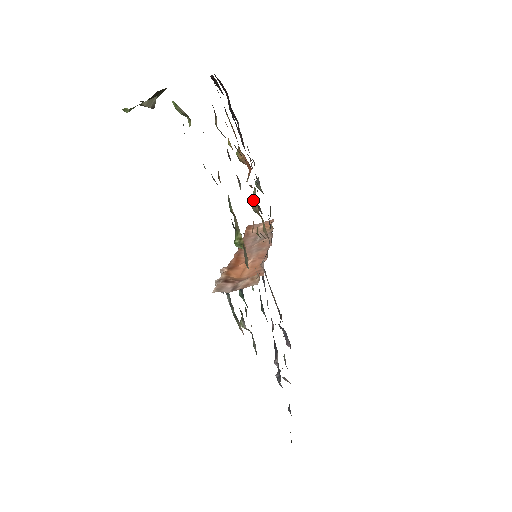
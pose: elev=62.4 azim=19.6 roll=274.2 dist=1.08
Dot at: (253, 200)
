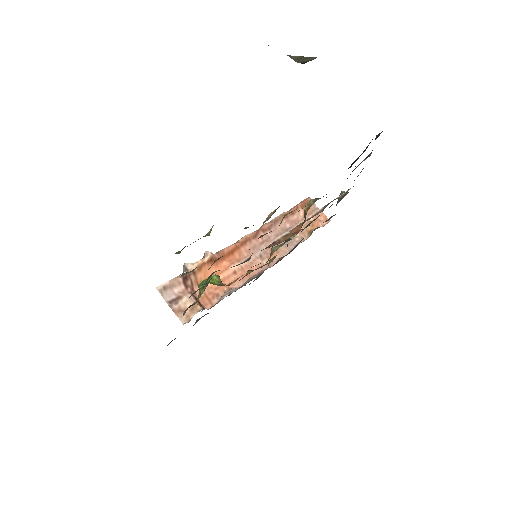
Dot at: (276, 247)
